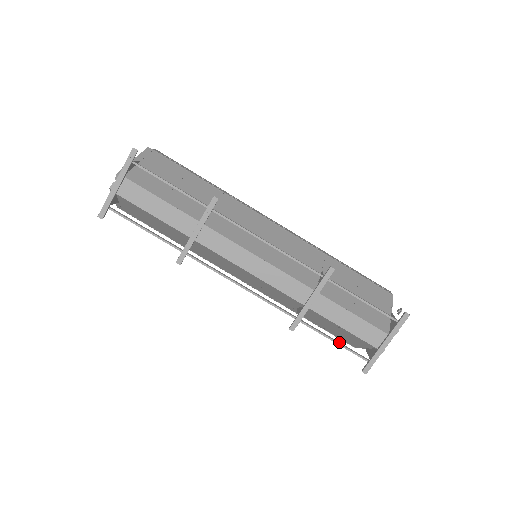
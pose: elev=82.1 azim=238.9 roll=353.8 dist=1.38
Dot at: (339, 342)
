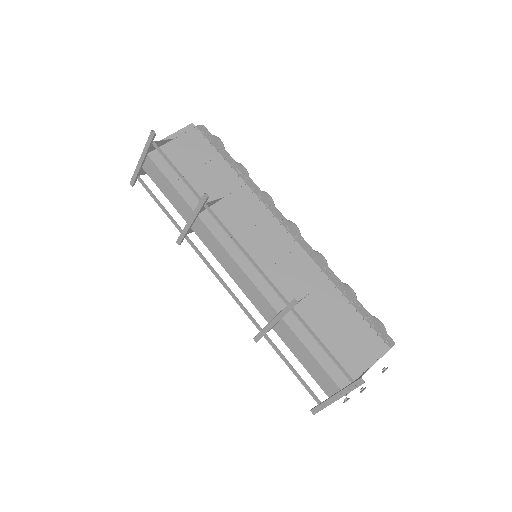
Dot at: occluded
